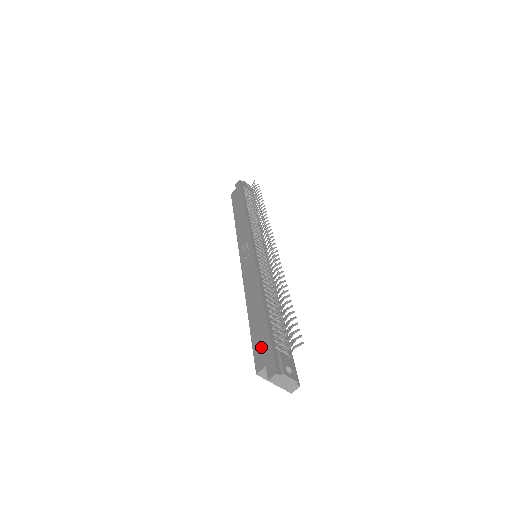
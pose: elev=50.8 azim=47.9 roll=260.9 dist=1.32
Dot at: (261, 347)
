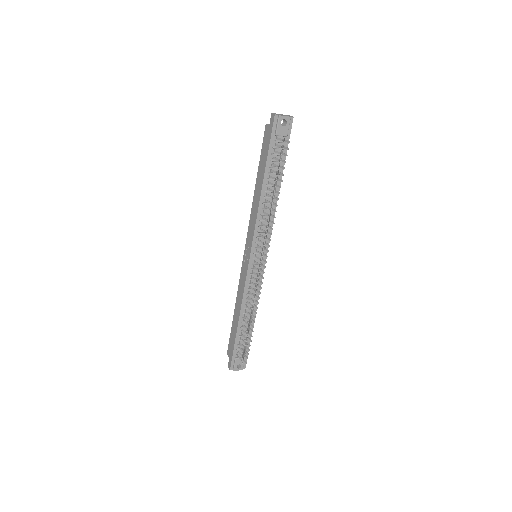
Dot at: (231, 346)
